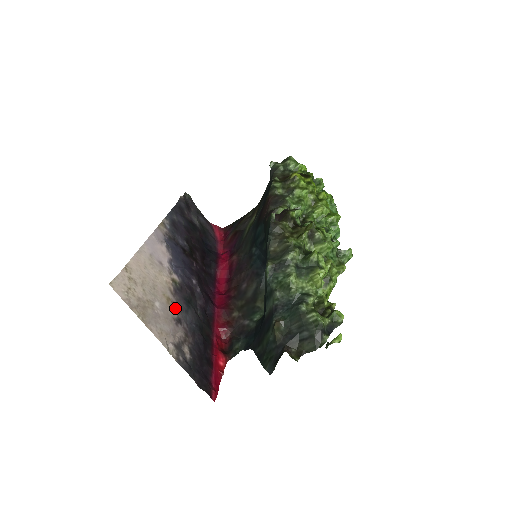
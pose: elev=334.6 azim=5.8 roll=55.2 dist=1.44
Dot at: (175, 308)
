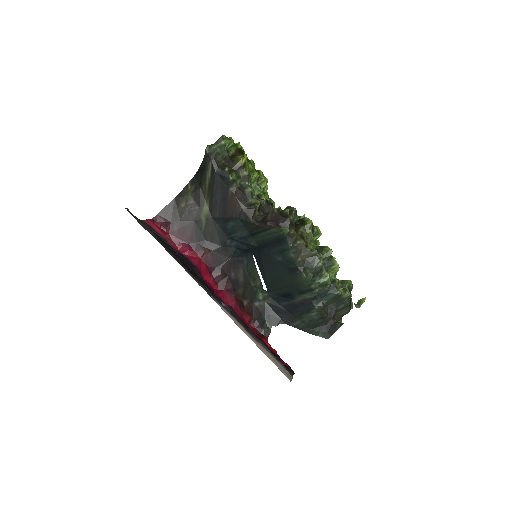
Dot at: occluded
